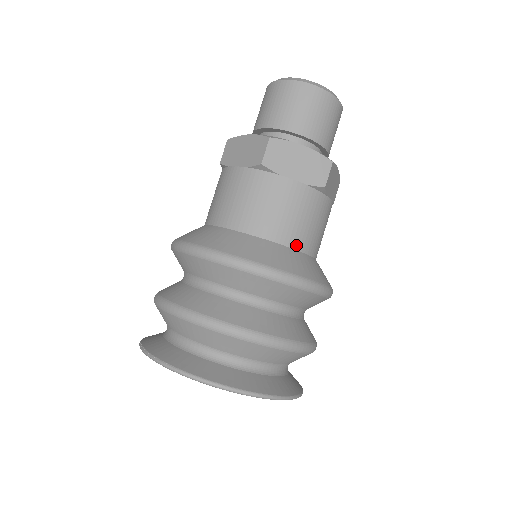
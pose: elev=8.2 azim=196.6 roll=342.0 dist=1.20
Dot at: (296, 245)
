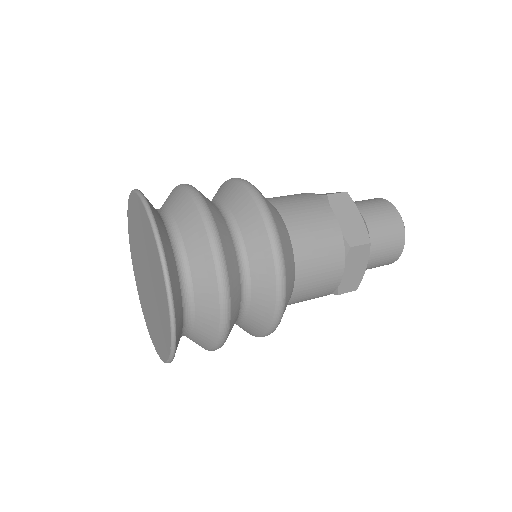
Dot at: (296, 248)
